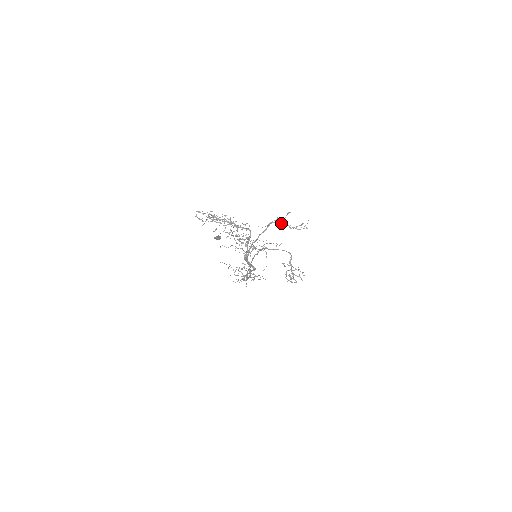
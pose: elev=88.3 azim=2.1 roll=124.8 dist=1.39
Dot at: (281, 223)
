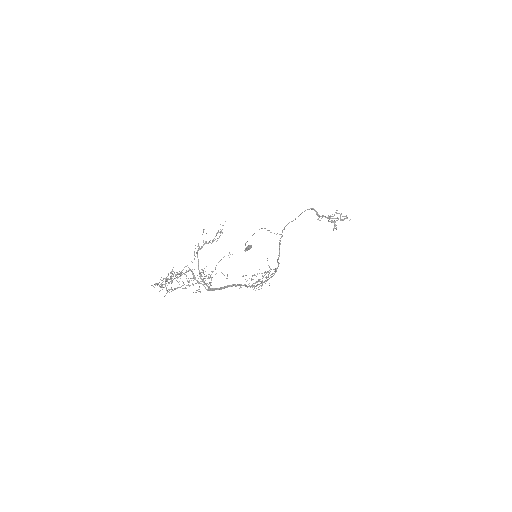
Dot at: (202, 246)
